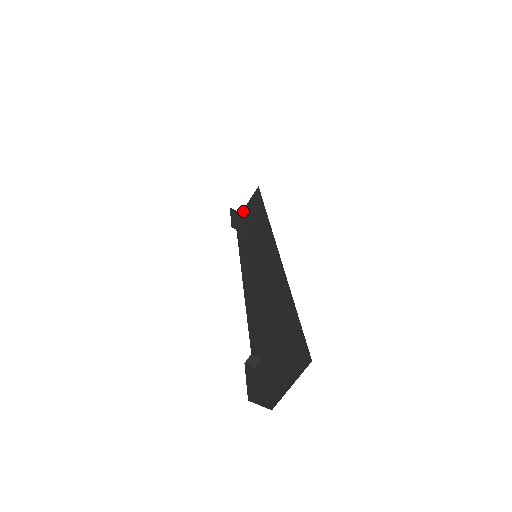
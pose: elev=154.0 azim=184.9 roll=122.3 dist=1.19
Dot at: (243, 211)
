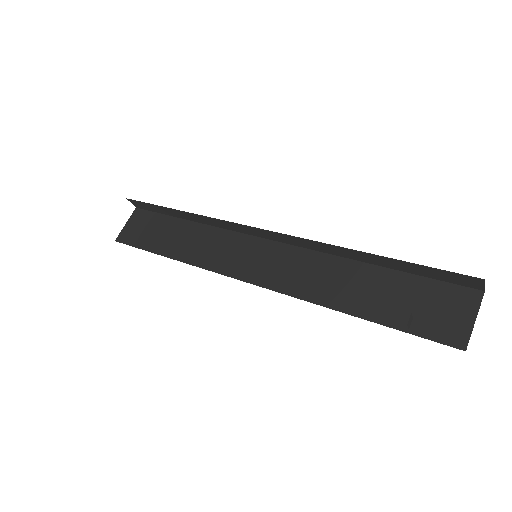
Dot at: (121, 237)
